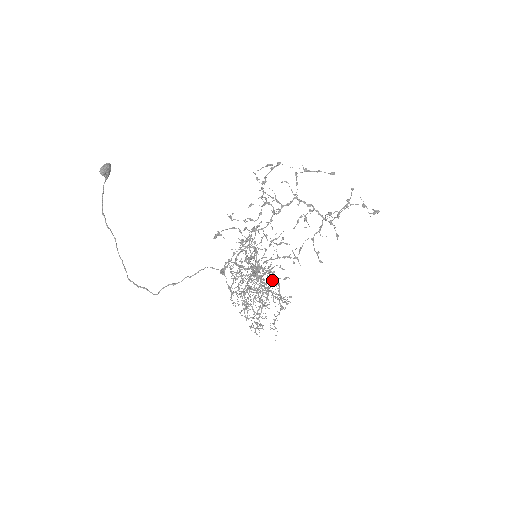
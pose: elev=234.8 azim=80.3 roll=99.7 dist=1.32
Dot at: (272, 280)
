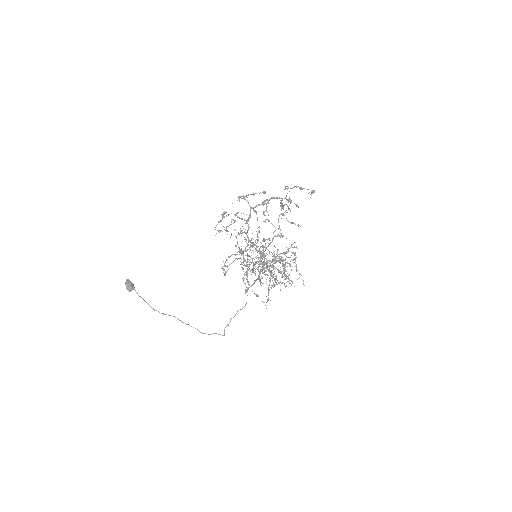
Dot at: (277, 261)
